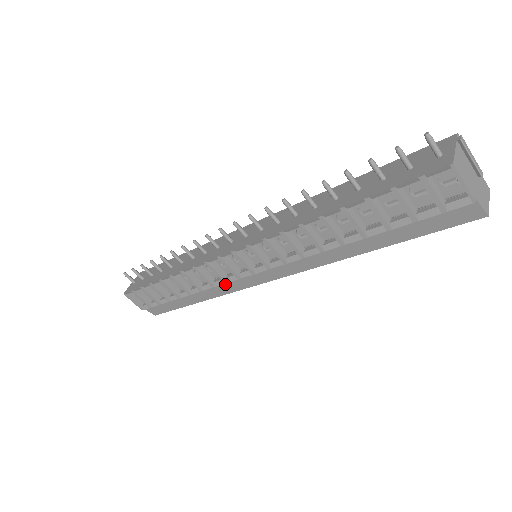
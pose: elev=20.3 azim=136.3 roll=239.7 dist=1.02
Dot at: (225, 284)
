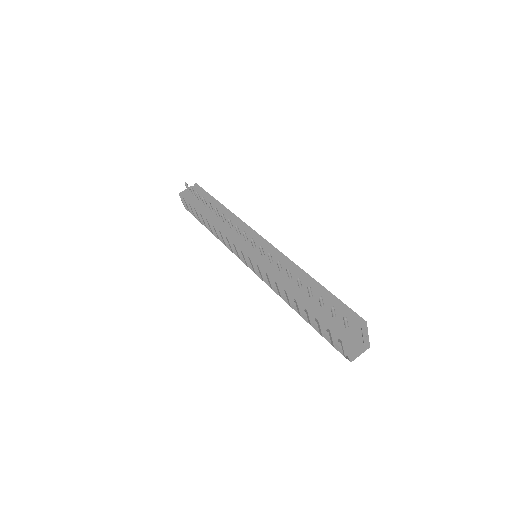
Dot at: occluded
